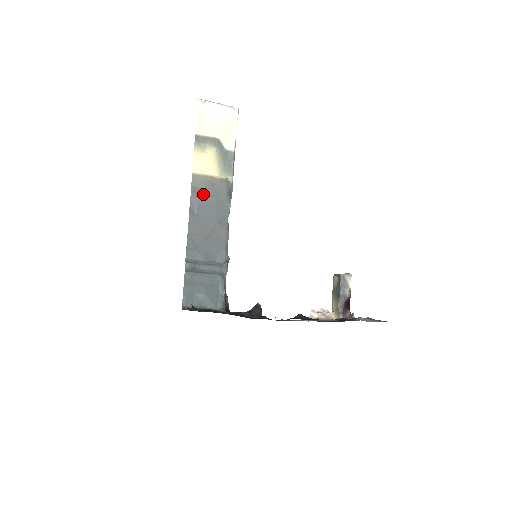
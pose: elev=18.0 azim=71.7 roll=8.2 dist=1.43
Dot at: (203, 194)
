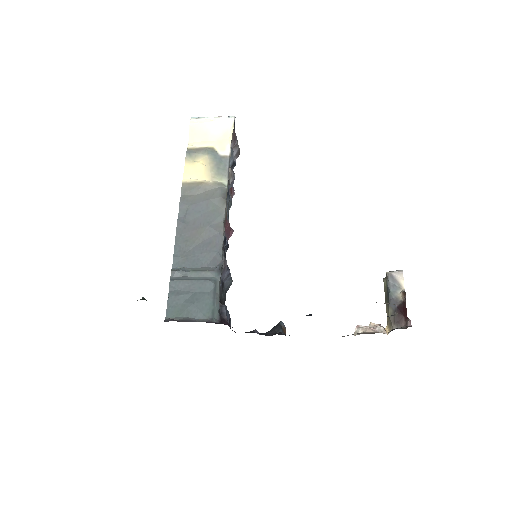
Dot at: (193, 200)
